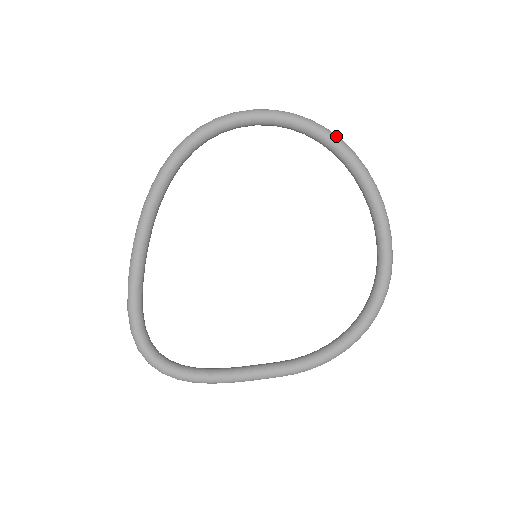
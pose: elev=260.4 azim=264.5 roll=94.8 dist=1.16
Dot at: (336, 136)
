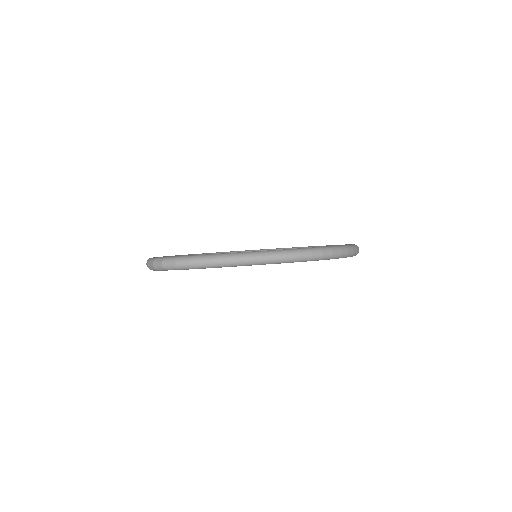
Dot at: occluded
